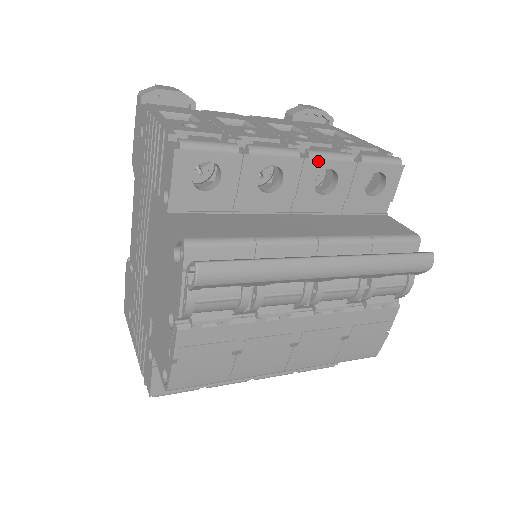
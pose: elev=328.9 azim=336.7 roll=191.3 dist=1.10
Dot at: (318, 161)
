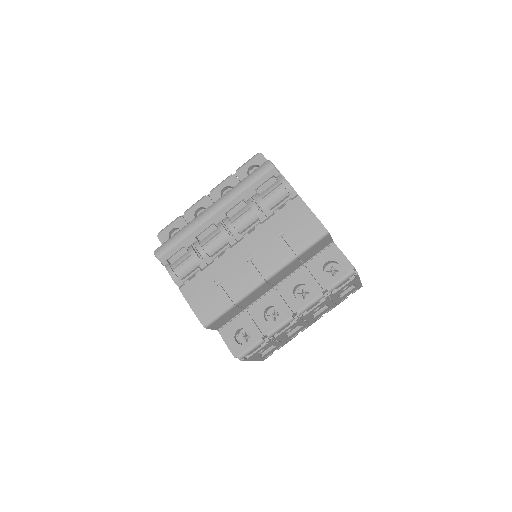
Dot at: (215, 190)
